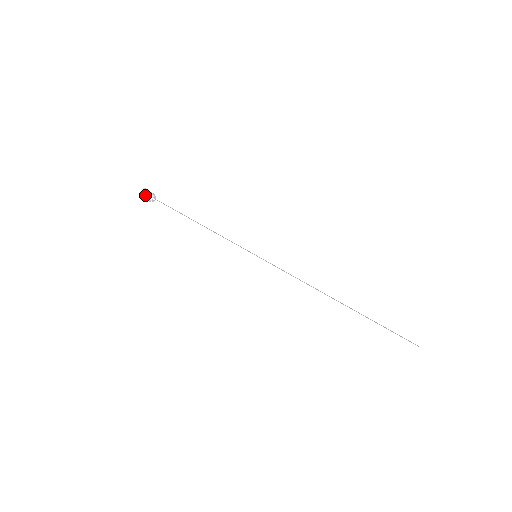
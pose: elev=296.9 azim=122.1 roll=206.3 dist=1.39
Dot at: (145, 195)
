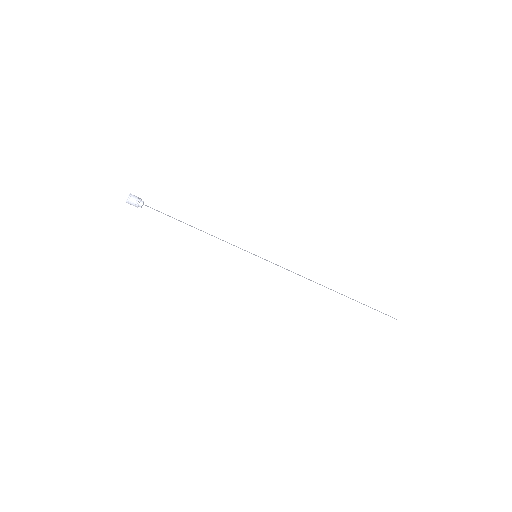
Dot at: (134, 202)
